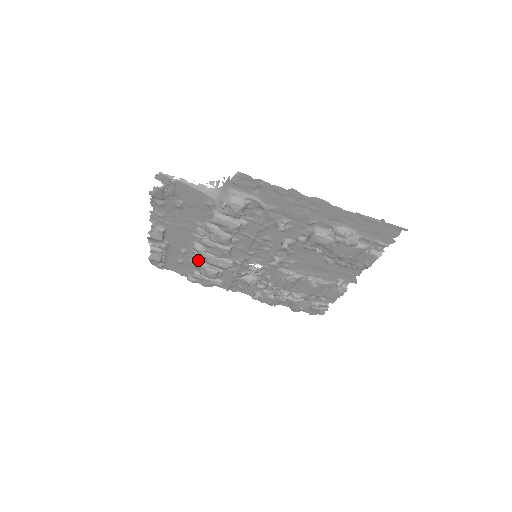
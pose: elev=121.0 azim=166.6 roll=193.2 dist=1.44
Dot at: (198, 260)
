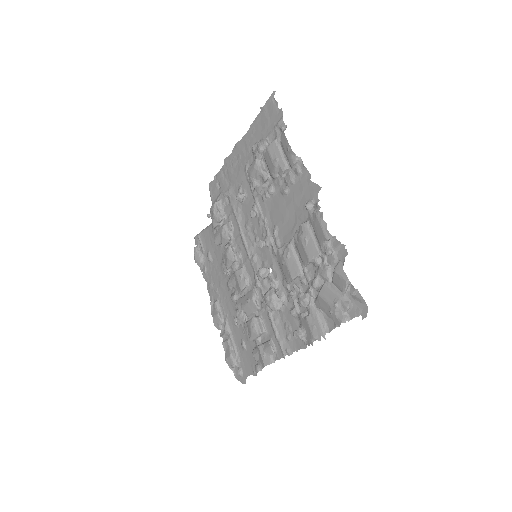
Dot at: (239, 315)
